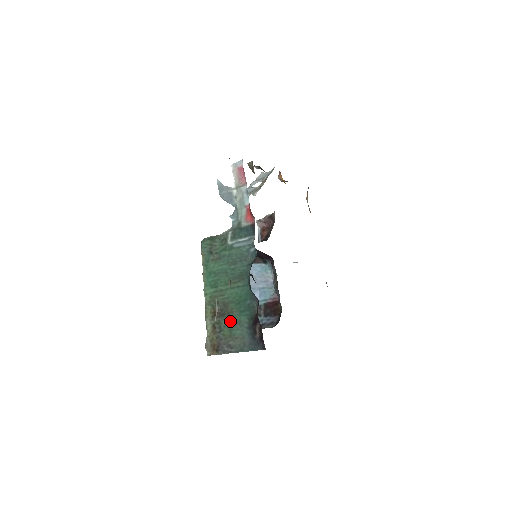
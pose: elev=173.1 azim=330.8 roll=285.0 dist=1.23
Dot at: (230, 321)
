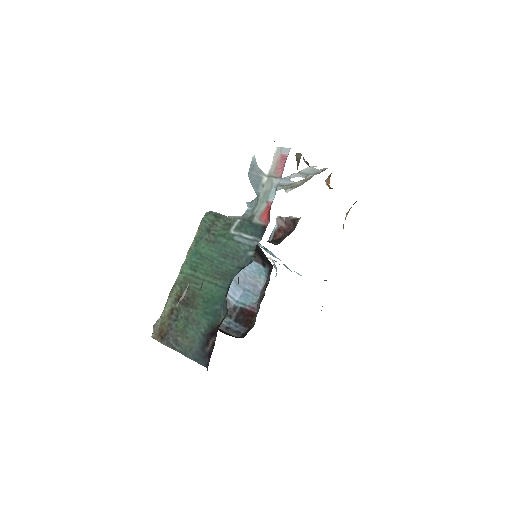
Dot at: (190, 316)
